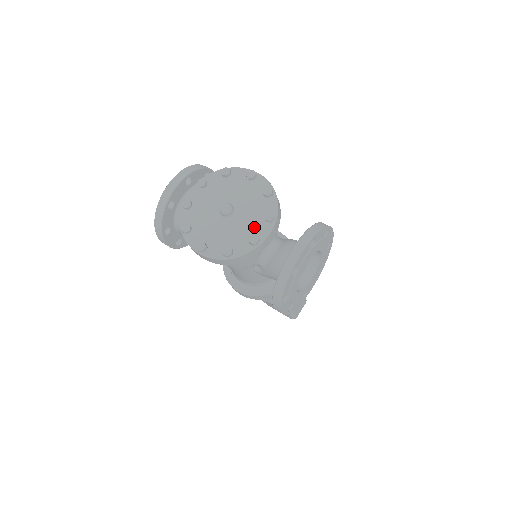
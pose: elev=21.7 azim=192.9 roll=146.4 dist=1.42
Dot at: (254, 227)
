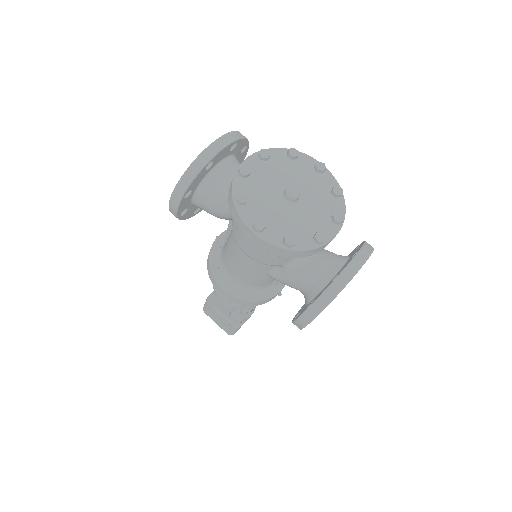
Dot at: (319, 223)
